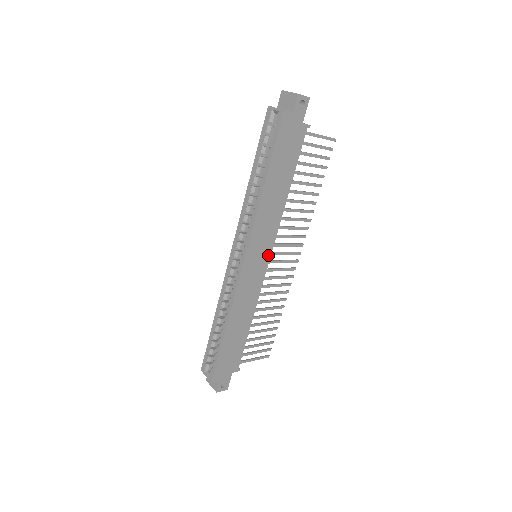
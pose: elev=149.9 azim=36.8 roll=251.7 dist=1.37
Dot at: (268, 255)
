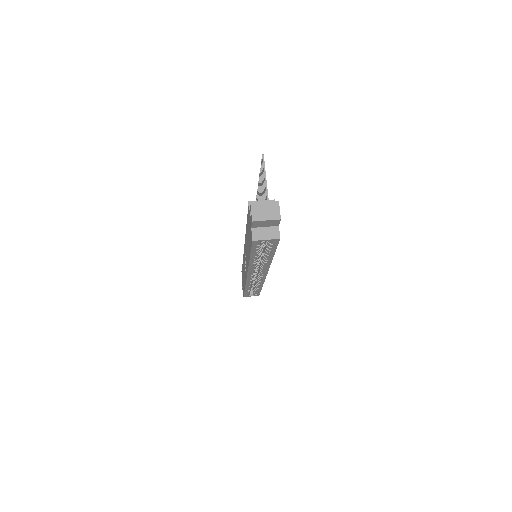
Dot at: occluded
